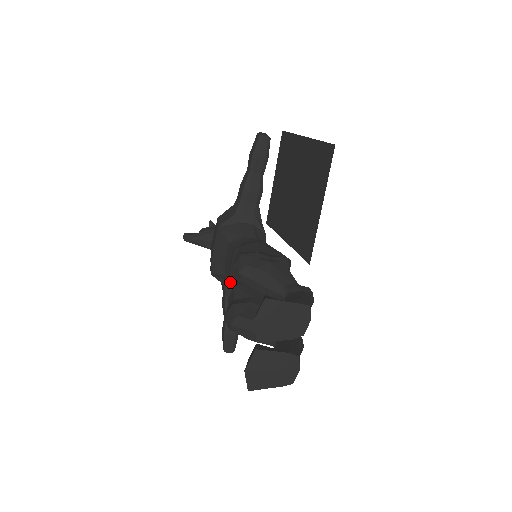
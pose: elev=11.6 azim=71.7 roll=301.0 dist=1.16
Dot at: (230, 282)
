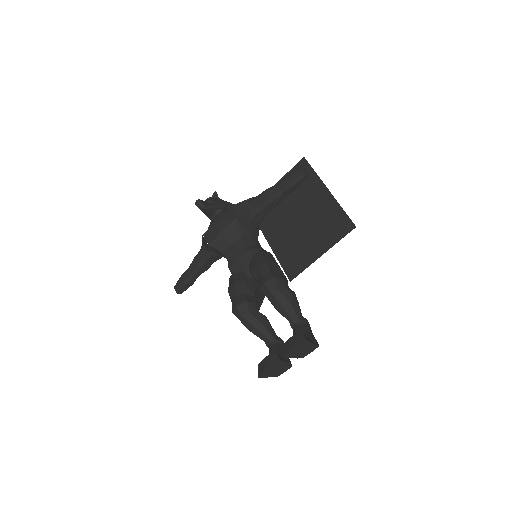
Dot at: (231, 267)
